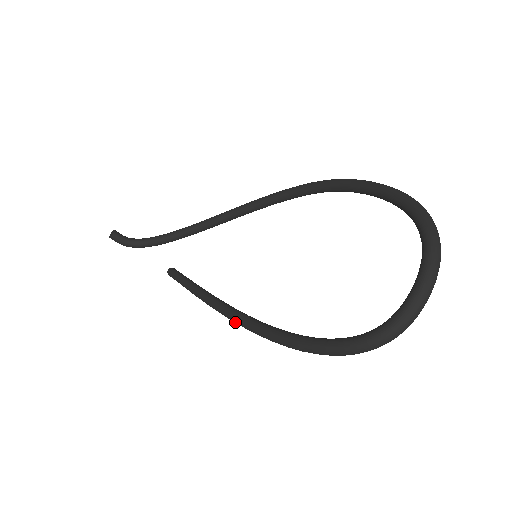
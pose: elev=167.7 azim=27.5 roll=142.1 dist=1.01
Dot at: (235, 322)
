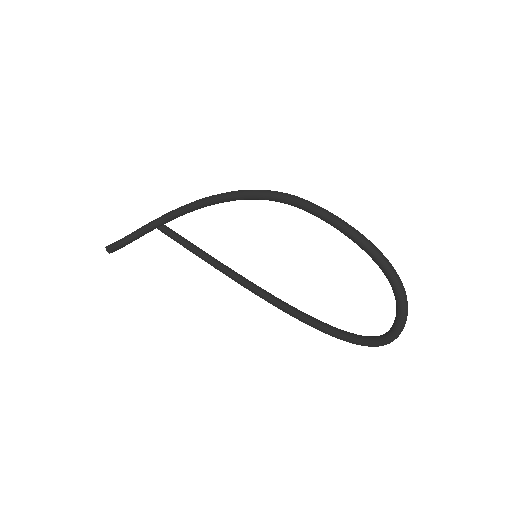
Dot at: (265, 300)
